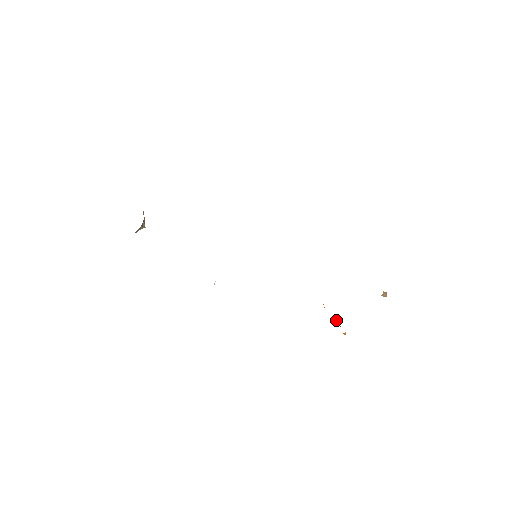
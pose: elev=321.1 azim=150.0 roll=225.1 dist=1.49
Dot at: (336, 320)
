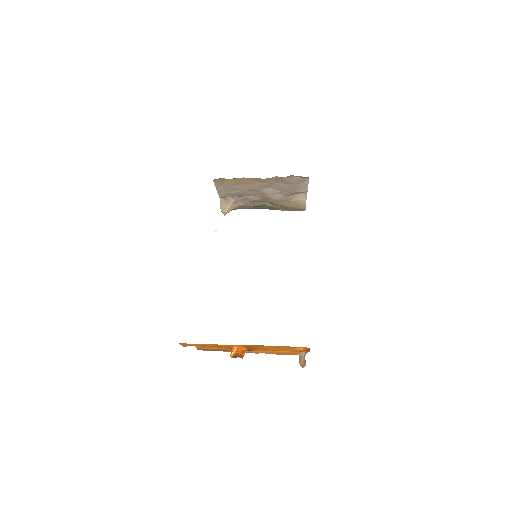
Dot at: (239, 350)
